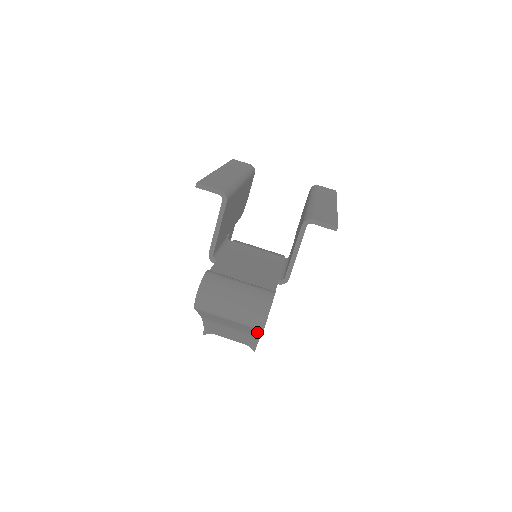
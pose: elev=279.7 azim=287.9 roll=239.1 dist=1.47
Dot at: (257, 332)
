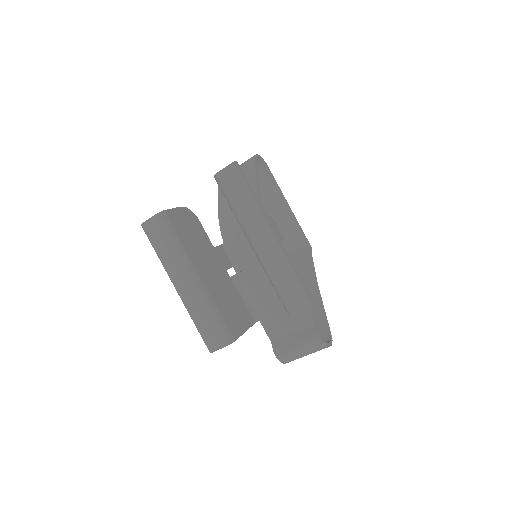
Dot at: (322, 313)
